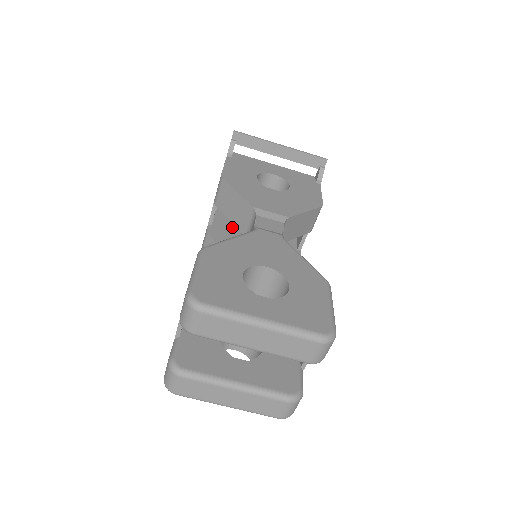
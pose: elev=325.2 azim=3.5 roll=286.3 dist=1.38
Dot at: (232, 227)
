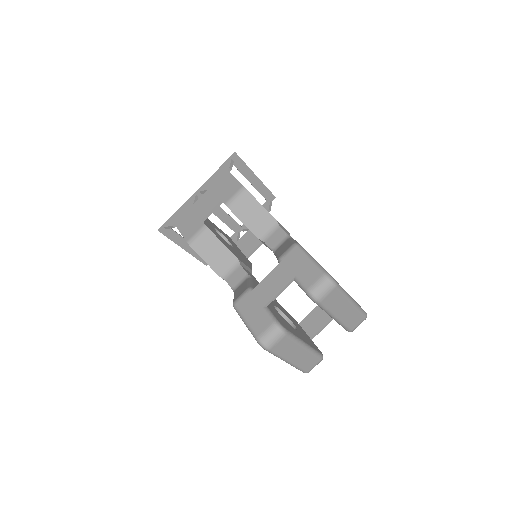
Dot at: (212, 227)
